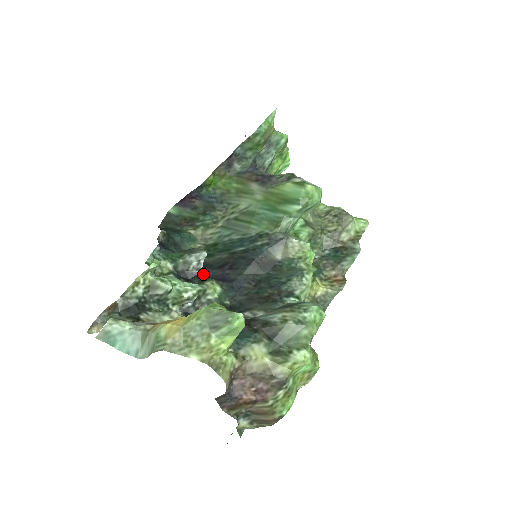
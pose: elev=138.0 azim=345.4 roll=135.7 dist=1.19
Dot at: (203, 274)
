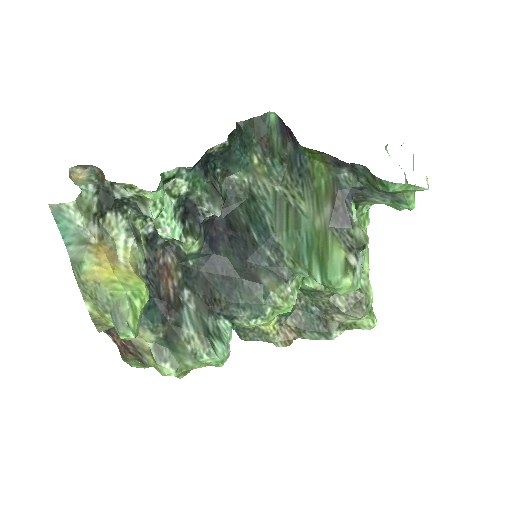
Dot at: (203, 221)
